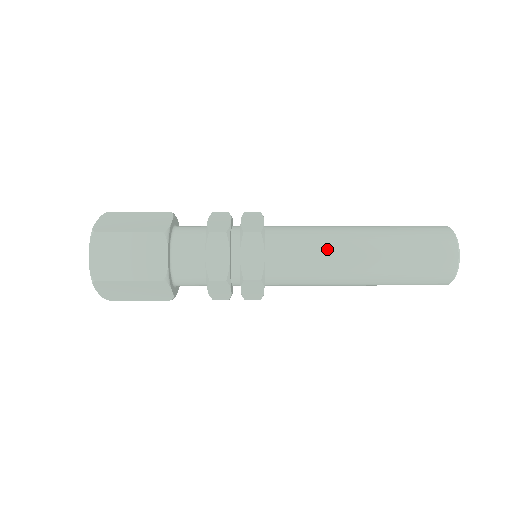
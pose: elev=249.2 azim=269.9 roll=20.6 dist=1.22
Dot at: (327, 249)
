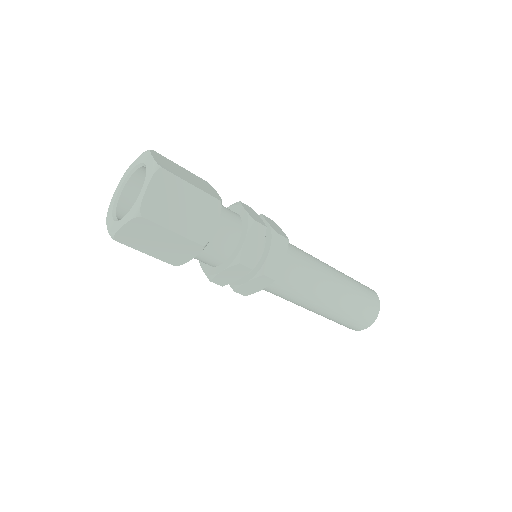
Dot at: (317, 274)
